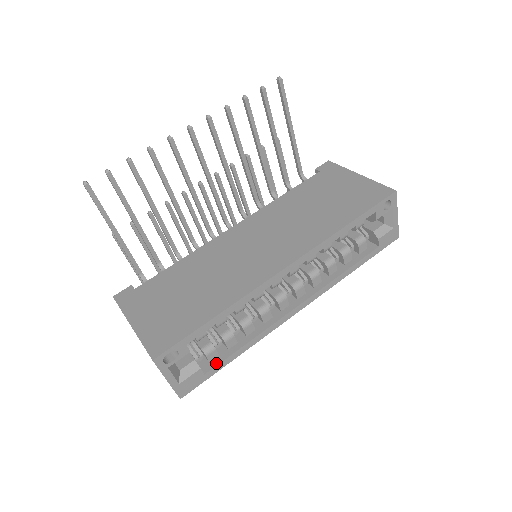
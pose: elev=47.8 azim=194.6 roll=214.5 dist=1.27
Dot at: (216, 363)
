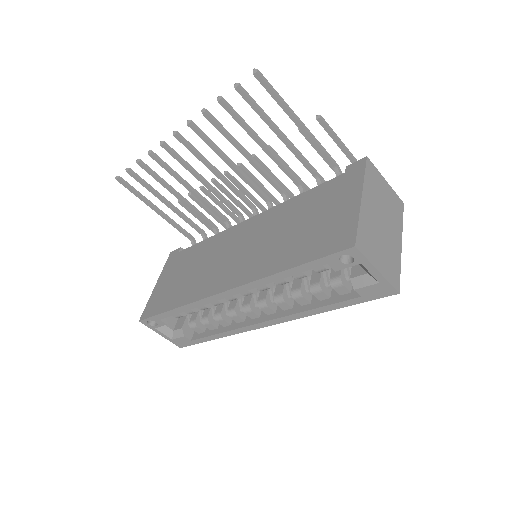
Dot at: (200, 336)
